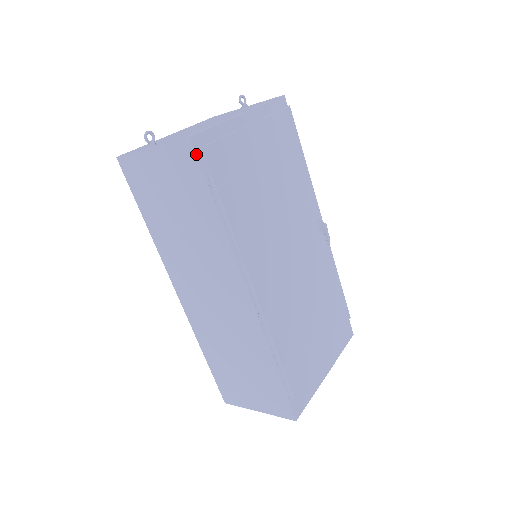
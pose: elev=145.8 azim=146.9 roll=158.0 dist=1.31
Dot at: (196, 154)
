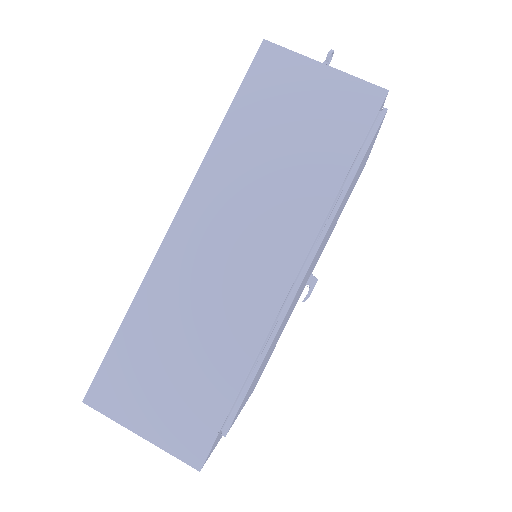
Dot at: occluded
